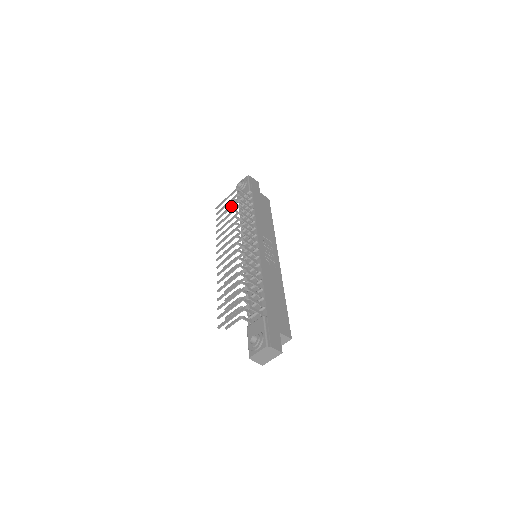
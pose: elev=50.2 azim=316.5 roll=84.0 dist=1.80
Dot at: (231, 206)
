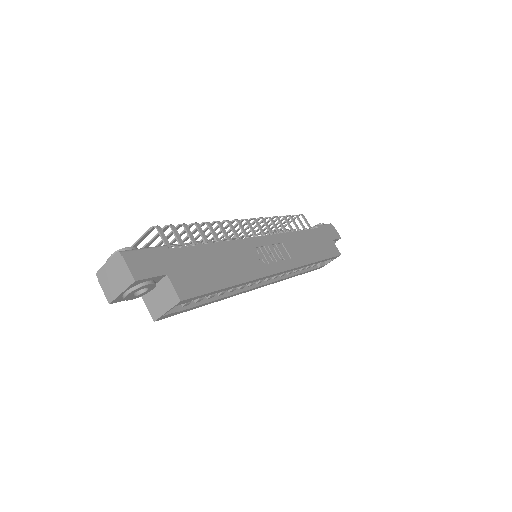
Dot at: occluded
